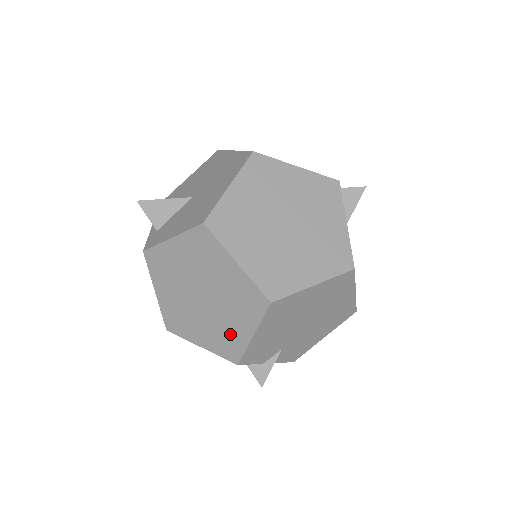
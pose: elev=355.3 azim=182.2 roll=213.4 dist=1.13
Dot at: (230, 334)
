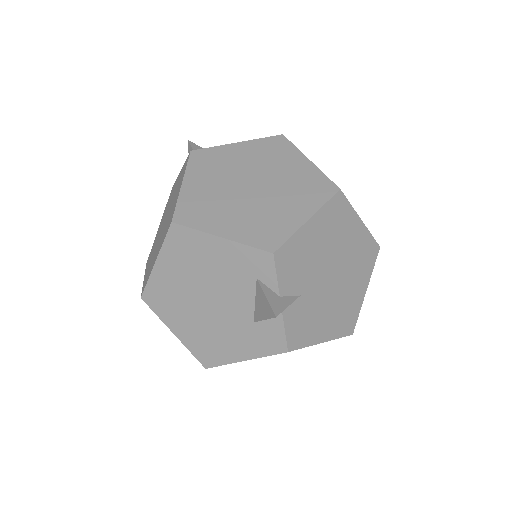
Dot at: (276, 219)
